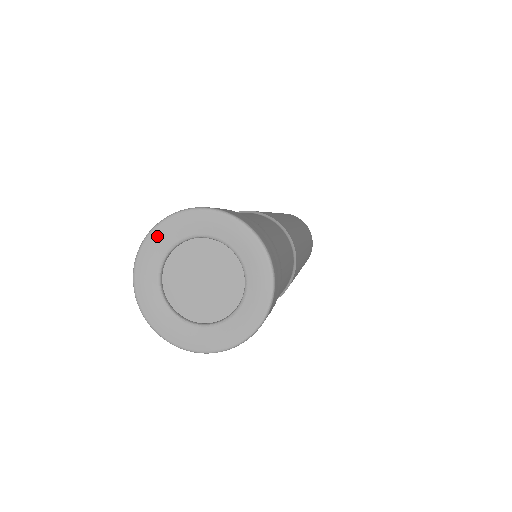
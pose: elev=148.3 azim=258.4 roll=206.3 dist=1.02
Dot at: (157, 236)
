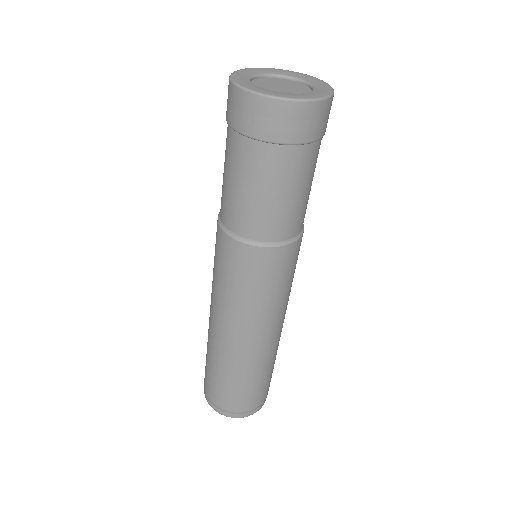
Dot at: (244, 71)
